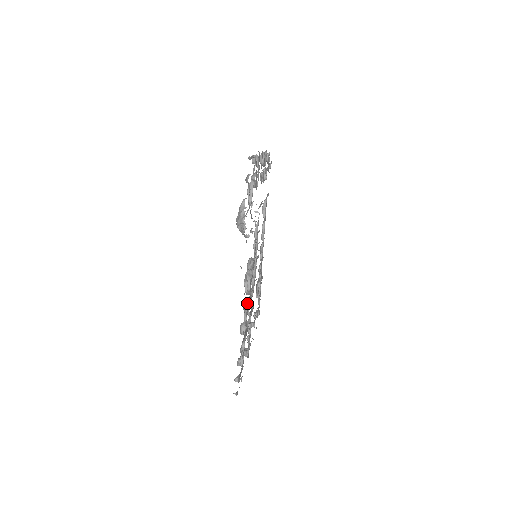
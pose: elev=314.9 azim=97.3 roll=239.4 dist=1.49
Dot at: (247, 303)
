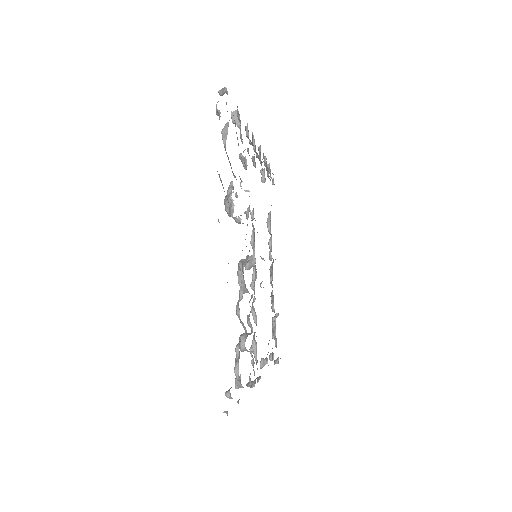
Dot at: (240, 293)
